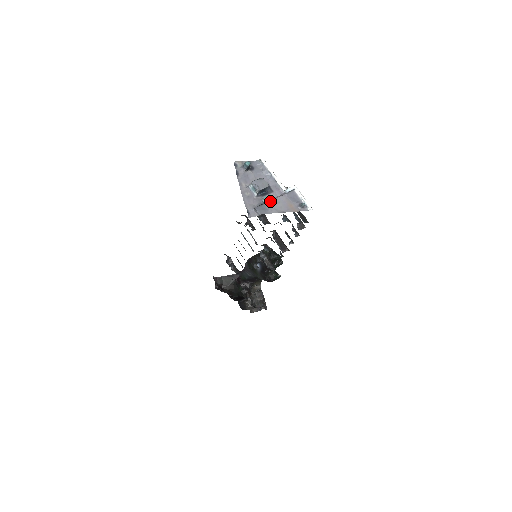
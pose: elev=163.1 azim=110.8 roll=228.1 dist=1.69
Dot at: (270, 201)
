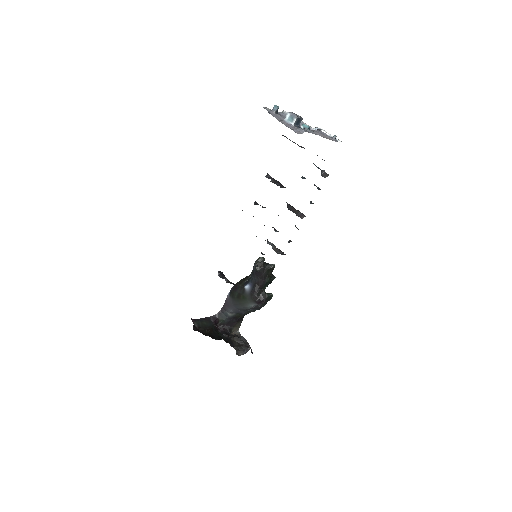
Dot at: (309, 127)
